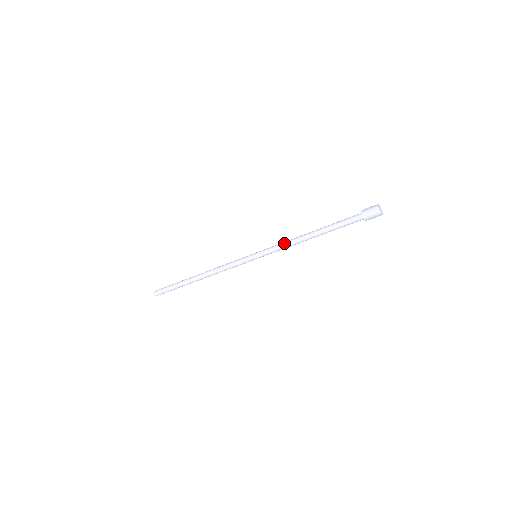
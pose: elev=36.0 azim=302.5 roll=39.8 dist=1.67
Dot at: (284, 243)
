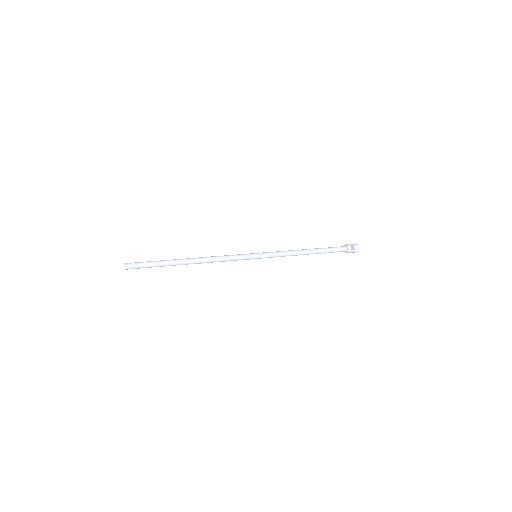
Dot at: occluded
